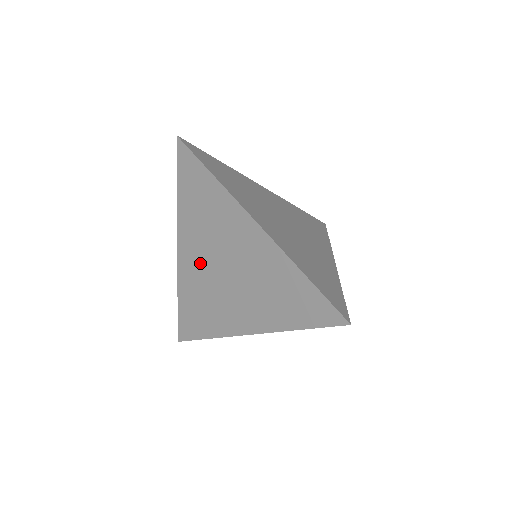
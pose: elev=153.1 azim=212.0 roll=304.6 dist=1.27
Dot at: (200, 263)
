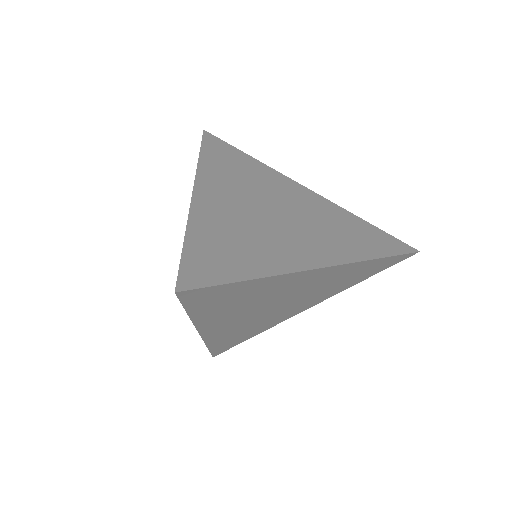
Dot at: (239, 321)
